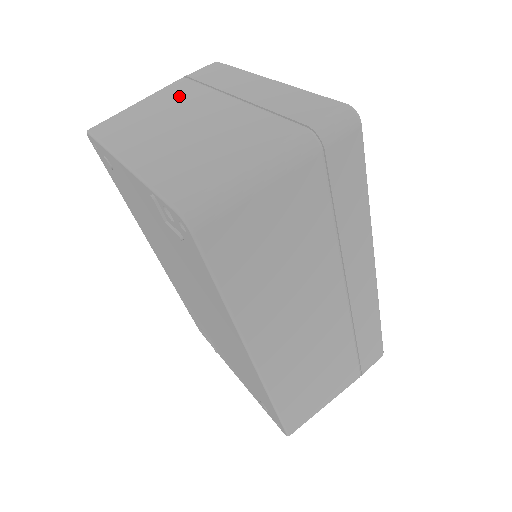
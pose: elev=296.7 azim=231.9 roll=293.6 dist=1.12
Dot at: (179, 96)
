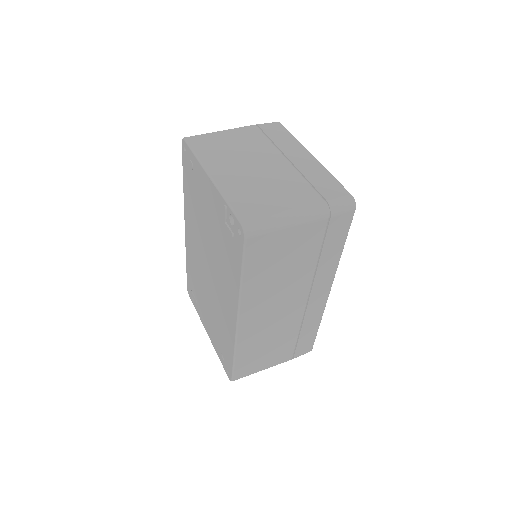
Dot at: (251, 140)
